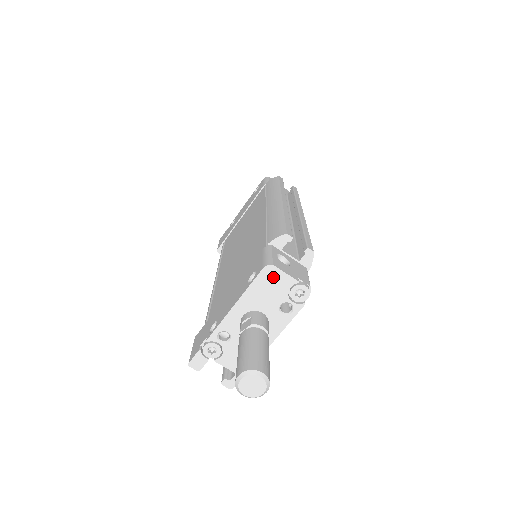
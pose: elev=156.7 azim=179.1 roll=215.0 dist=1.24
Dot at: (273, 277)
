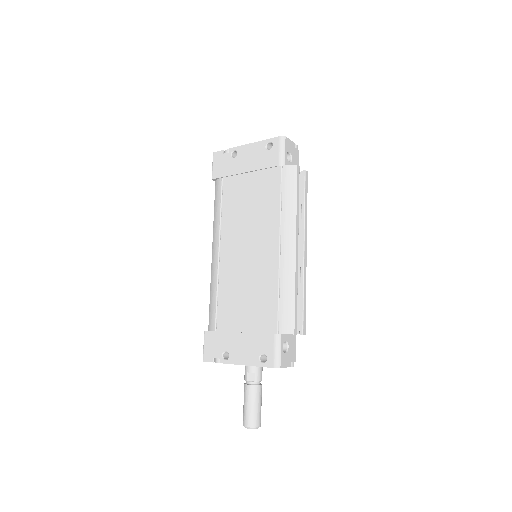
Dot at: occluded
